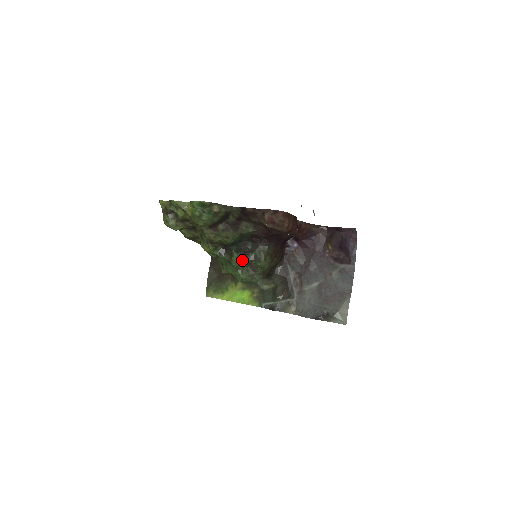
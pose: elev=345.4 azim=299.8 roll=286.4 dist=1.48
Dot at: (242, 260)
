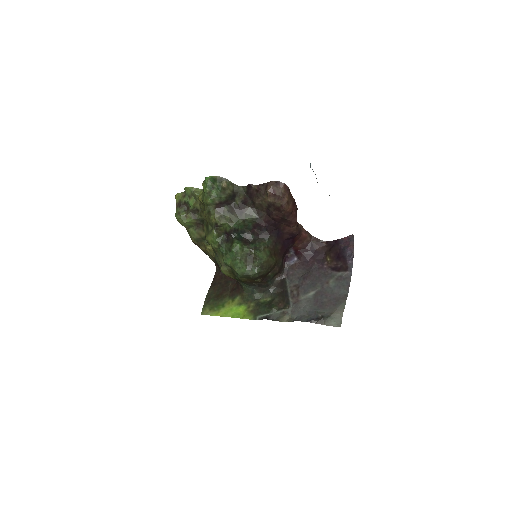
Dot at: (242, 247)
